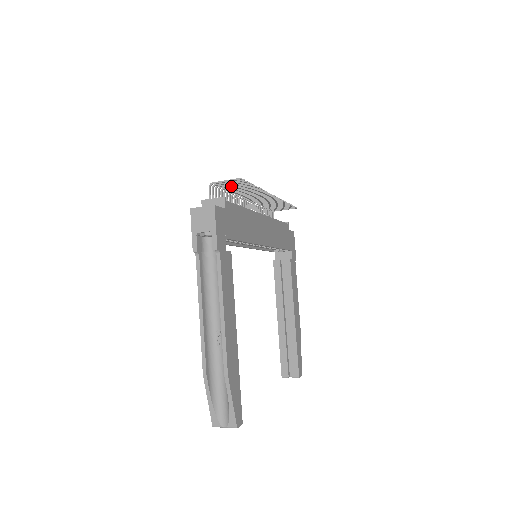
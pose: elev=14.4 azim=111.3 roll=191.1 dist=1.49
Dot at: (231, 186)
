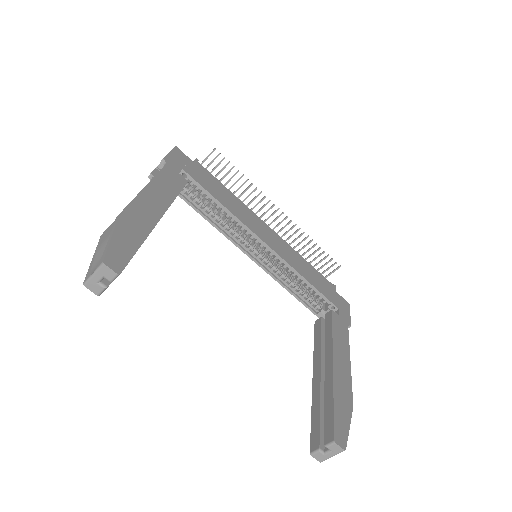
Dot at: (217, 175)
